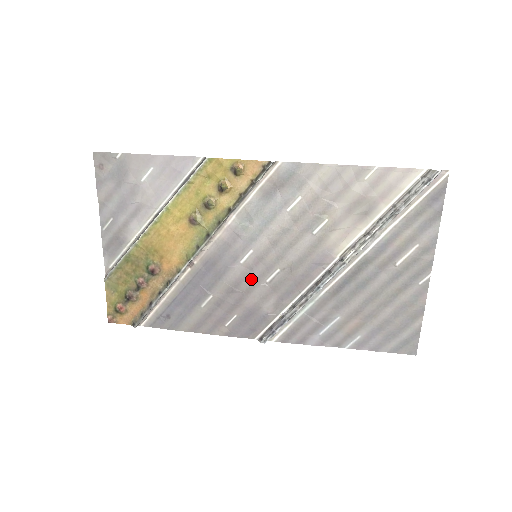
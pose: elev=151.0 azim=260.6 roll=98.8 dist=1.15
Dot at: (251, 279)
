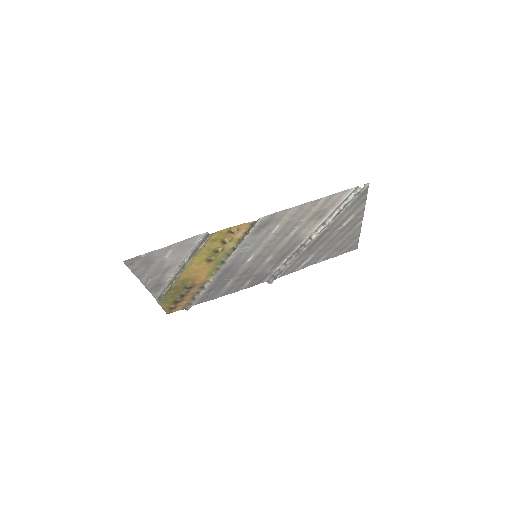
Dot at: (255, 265)
